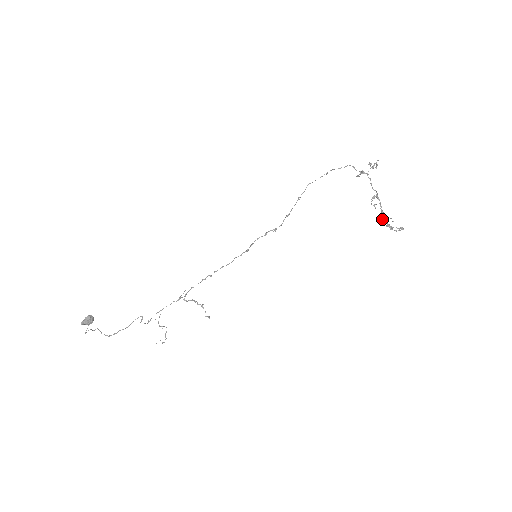
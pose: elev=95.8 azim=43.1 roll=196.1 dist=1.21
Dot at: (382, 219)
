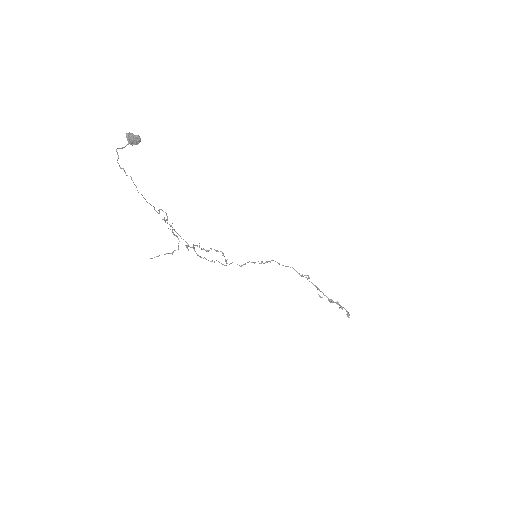
Dot at: (331, 301)
